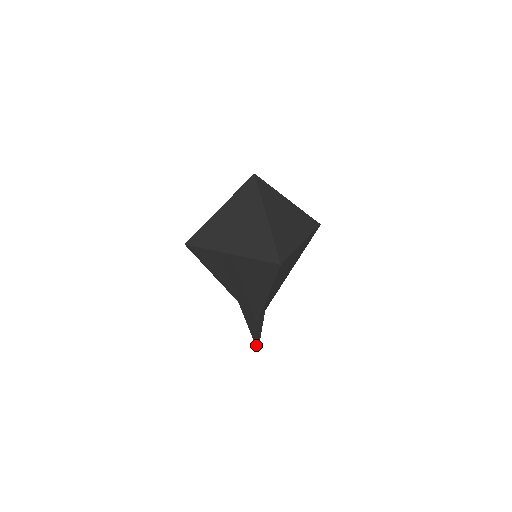
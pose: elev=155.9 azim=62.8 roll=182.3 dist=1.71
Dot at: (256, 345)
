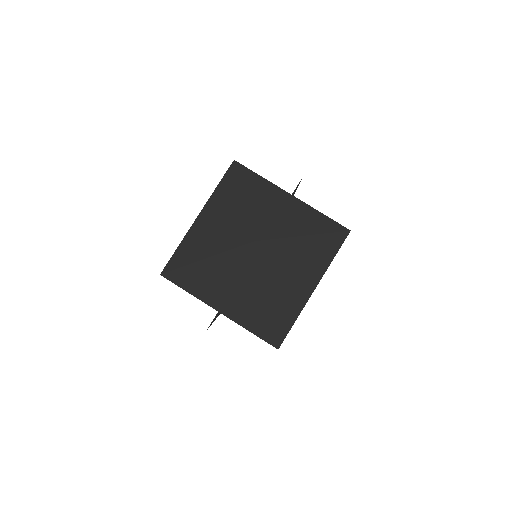
Dot at: occluded
